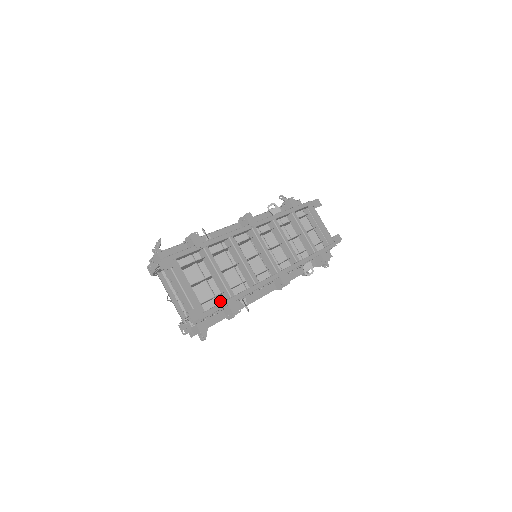
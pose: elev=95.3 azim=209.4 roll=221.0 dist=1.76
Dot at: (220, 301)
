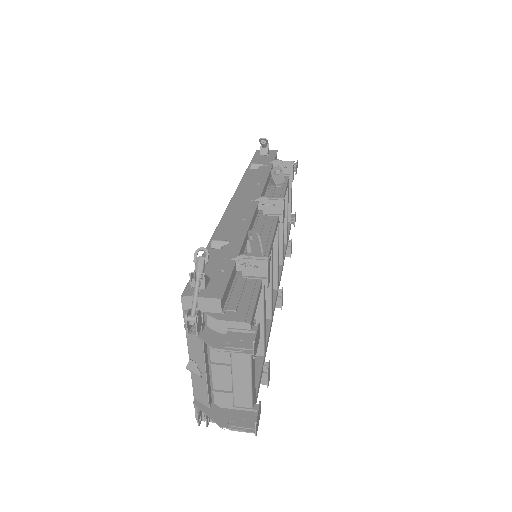
Dot at: occluded
